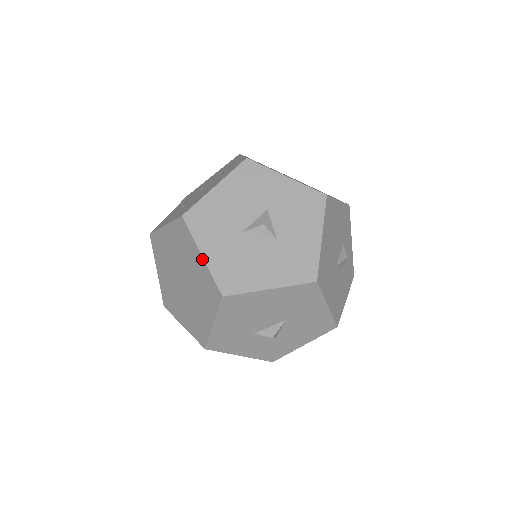
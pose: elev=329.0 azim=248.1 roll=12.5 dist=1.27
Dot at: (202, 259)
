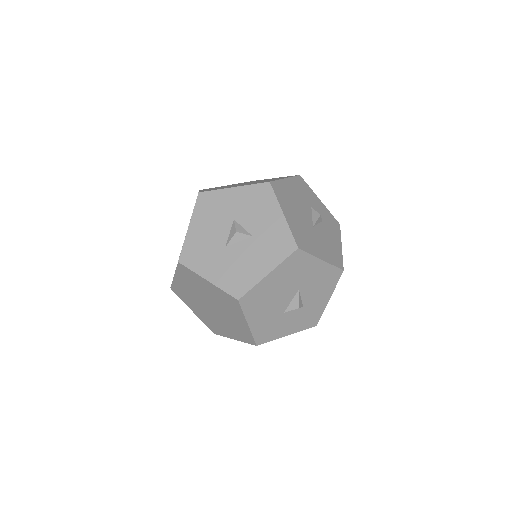
Dot at: (209, 283)
